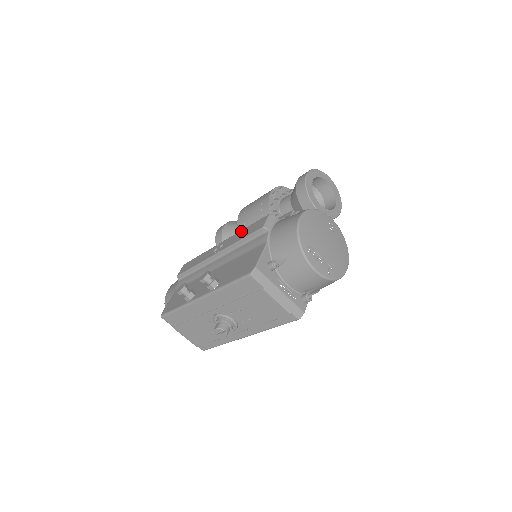
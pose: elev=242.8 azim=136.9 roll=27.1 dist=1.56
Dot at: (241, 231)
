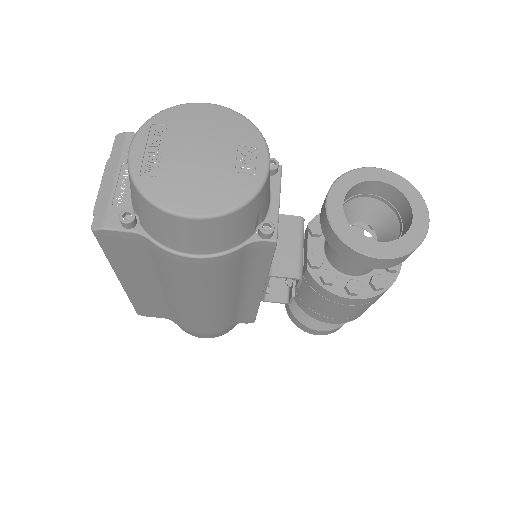
Dot at: occluded
